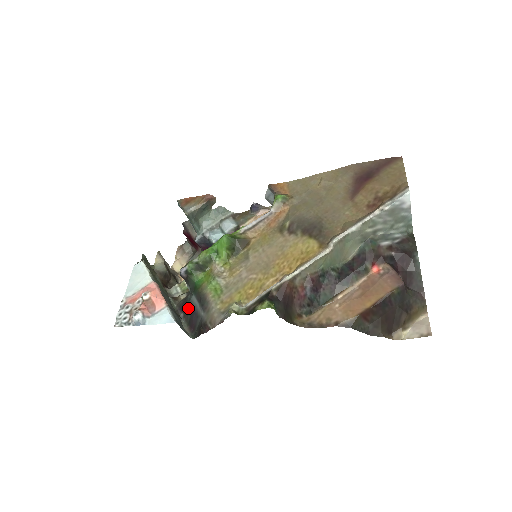
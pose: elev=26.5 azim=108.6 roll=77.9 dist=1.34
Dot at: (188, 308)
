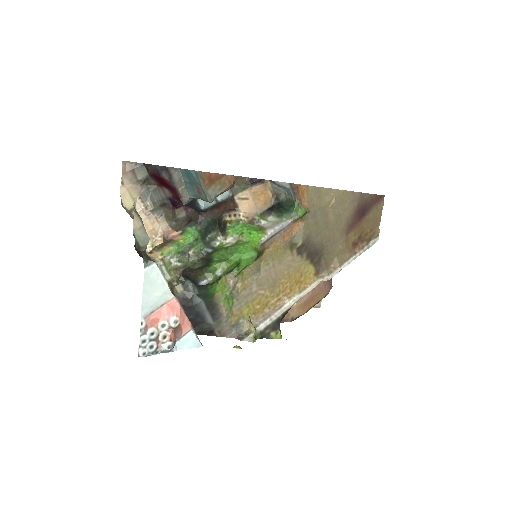
Dot at: (192, 310)
